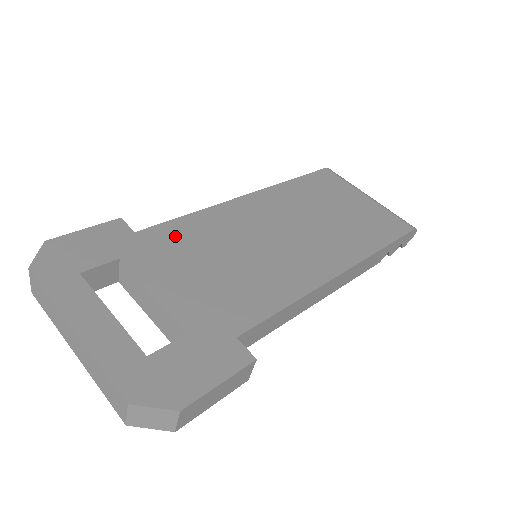
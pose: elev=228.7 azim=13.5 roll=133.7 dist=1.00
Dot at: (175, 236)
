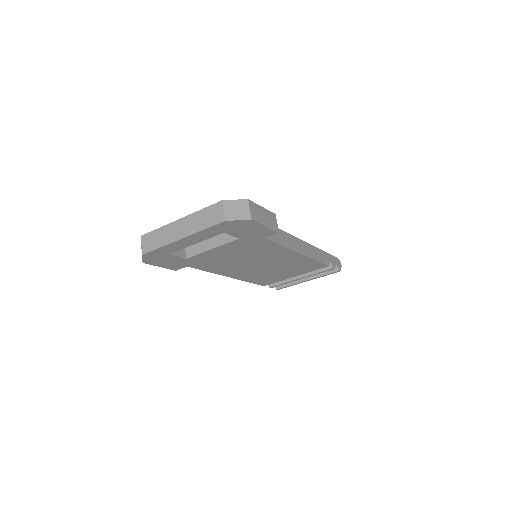
Dot at: occluded
